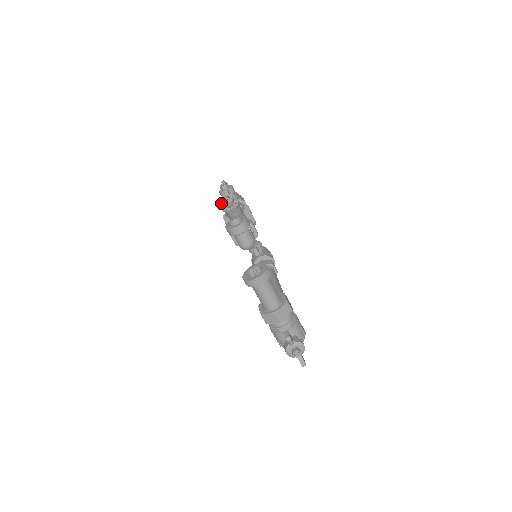
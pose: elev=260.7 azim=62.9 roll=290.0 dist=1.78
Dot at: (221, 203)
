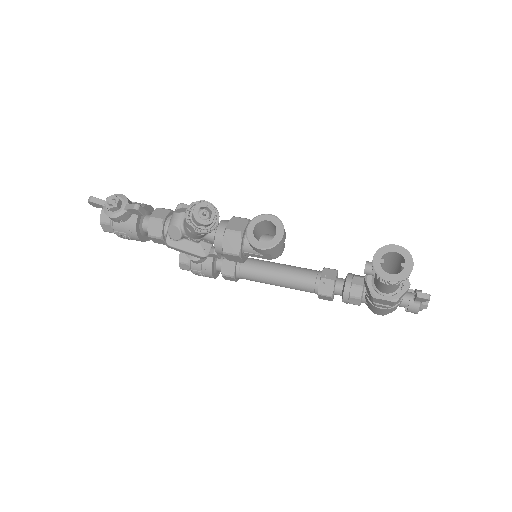
Dot at: (205, 224)
